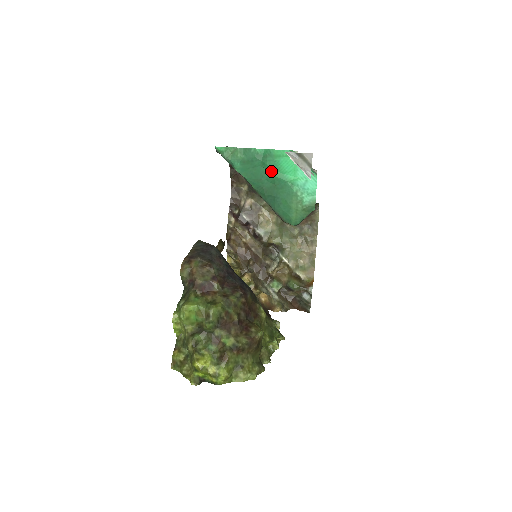
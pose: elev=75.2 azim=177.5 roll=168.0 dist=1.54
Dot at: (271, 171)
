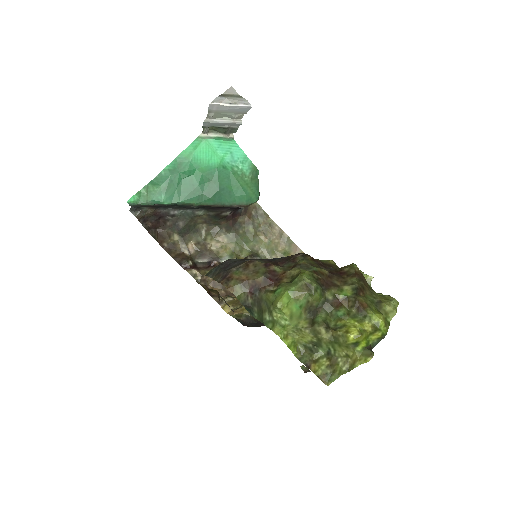
Dot at: (196, 173)
